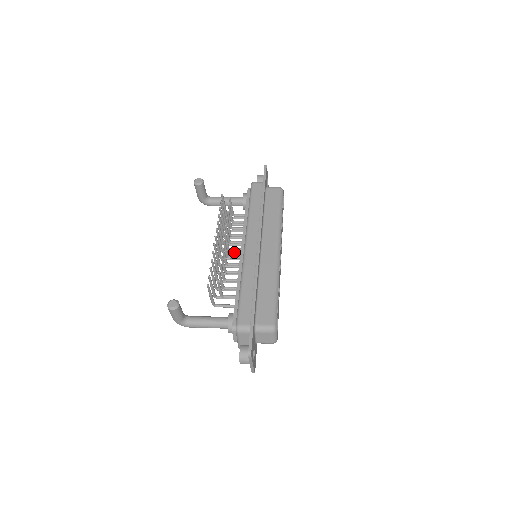
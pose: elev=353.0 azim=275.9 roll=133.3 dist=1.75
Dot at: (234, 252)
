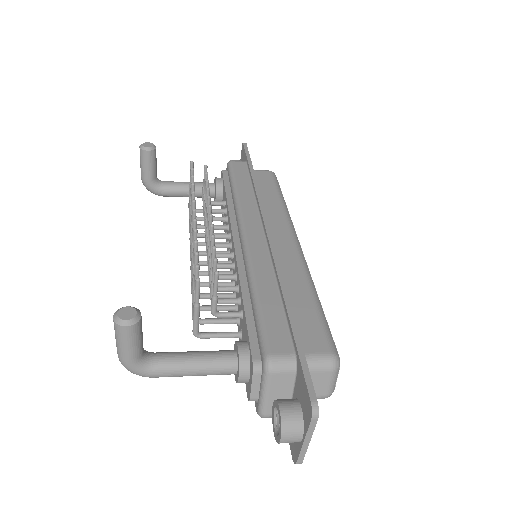
Dot at: occluded
